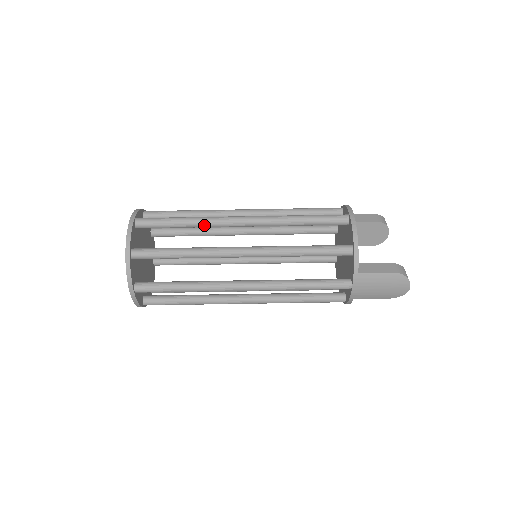
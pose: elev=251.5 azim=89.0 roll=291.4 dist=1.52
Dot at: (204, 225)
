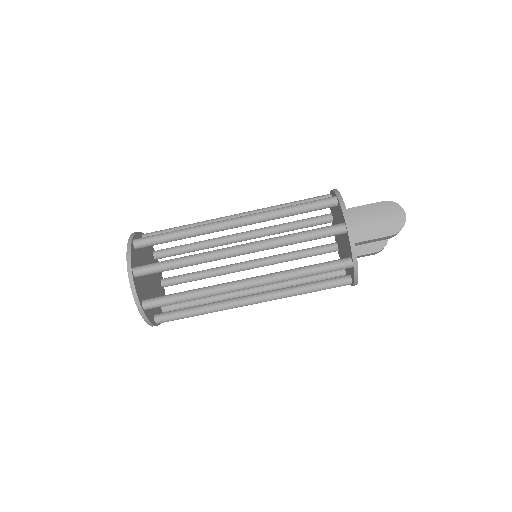
Dot at: occluded
